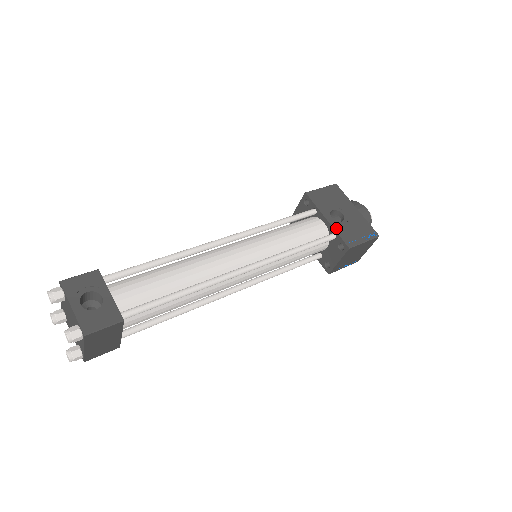
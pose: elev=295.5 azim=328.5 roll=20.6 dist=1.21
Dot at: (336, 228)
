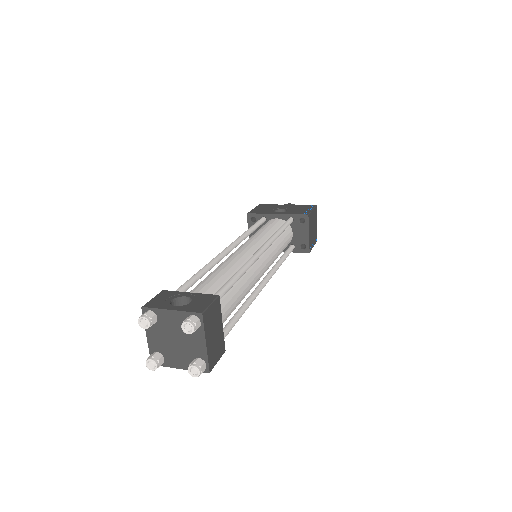
Dot at: (288, 213)
